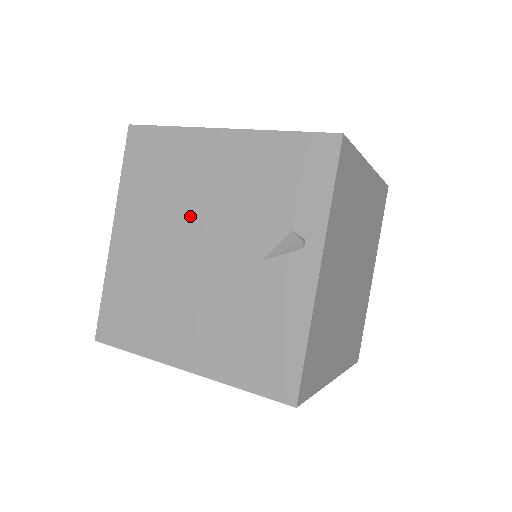
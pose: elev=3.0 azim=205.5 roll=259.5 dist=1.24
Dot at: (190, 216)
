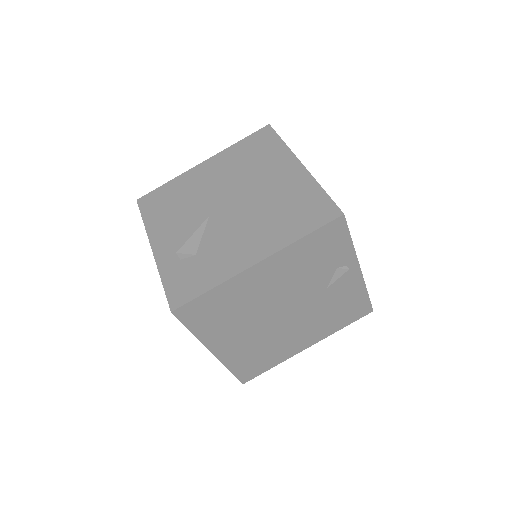
Dot at: (266, 308)
